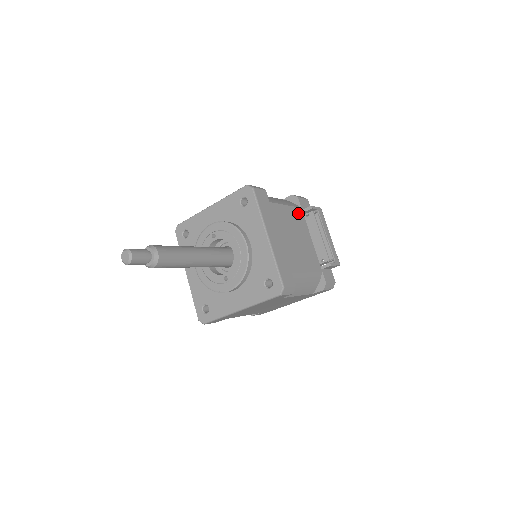
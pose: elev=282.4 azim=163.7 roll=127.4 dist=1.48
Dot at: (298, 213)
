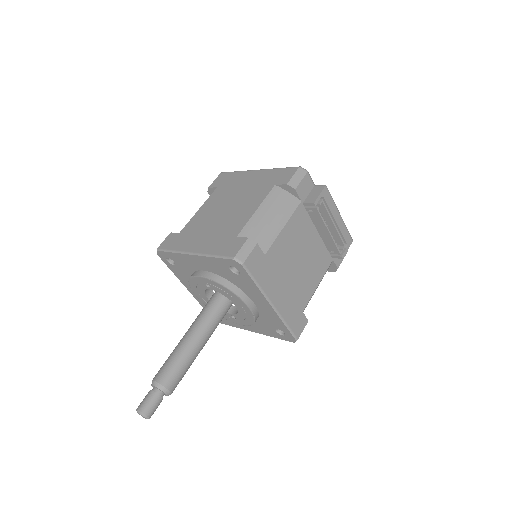
Dot at: (299, 216)
